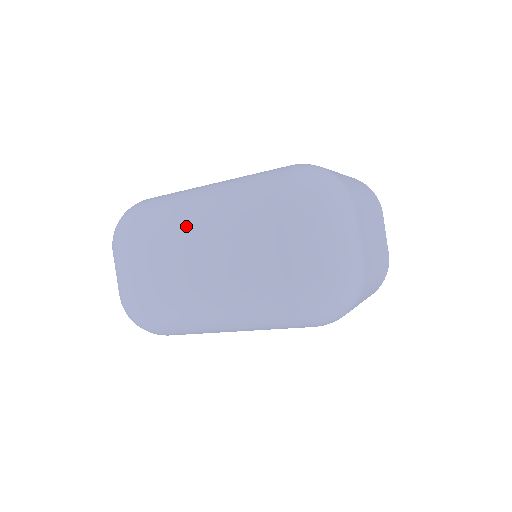
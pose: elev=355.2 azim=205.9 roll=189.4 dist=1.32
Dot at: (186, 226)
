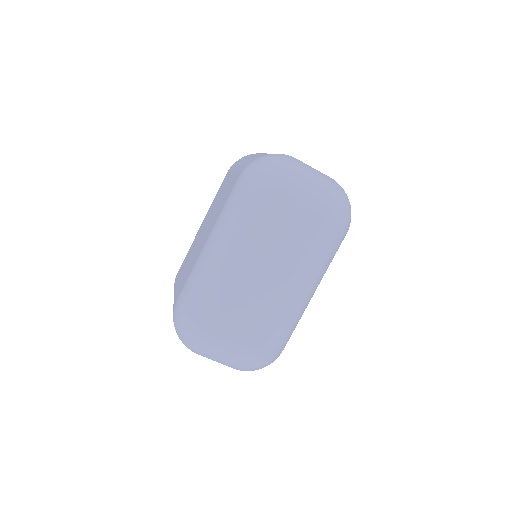
Dot at: (238, 274)
